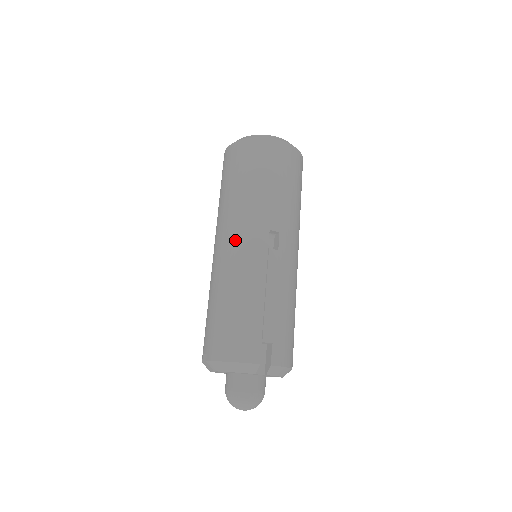
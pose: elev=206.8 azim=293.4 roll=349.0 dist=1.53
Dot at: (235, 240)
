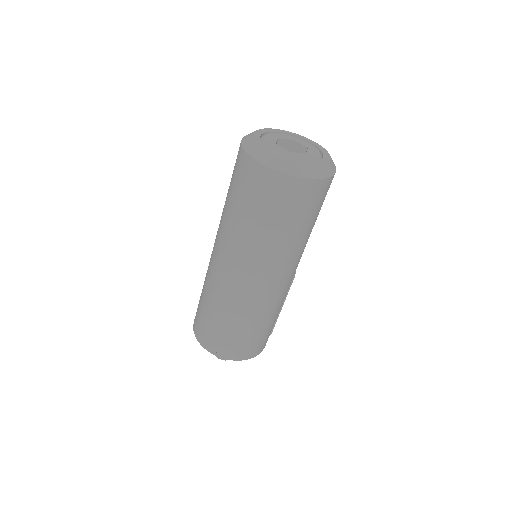
Dot at: (278, 282)
